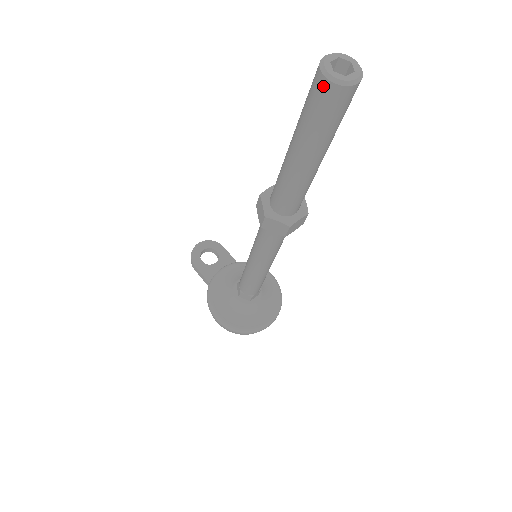
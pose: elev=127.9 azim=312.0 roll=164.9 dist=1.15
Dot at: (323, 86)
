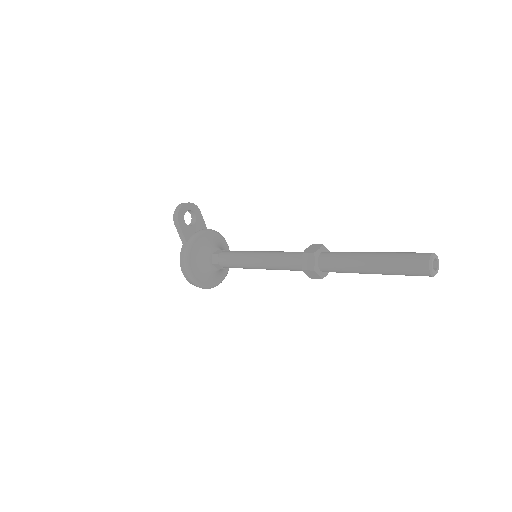
Dot at: (424, 271)
